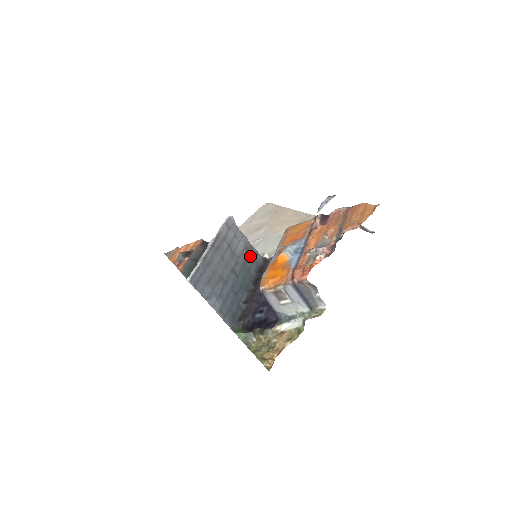
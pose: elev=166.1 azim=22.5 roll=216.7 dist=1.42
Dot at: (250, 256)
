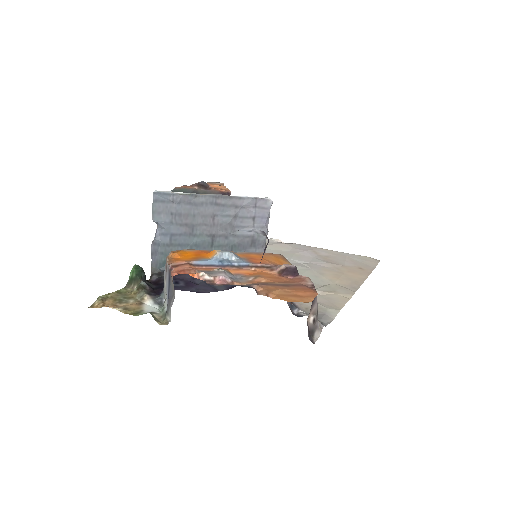
Dot at: (250, 249)
